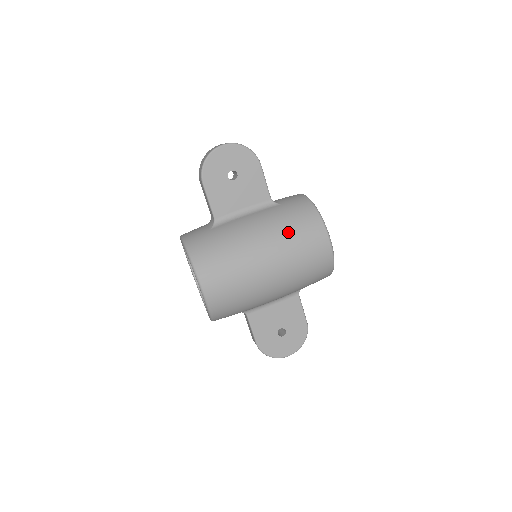
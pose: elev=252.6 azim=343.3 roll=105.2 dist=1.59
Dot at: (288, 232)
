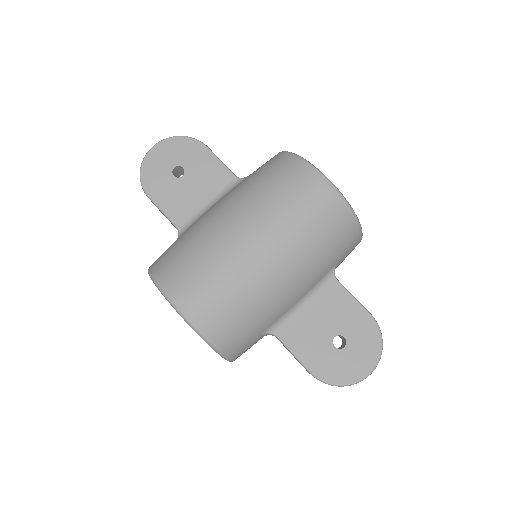
Dot at: (260, 190)
